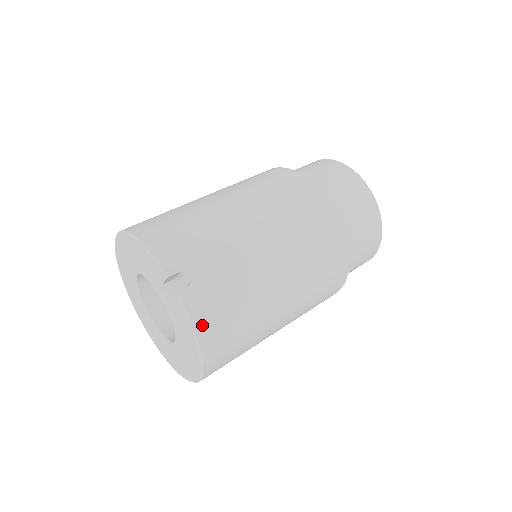
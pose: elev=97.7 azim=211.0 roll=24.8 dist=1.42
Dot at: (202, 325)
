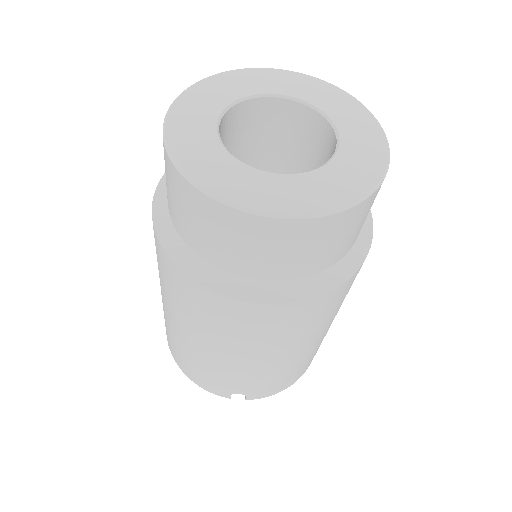
Dot at: (280, 390)
